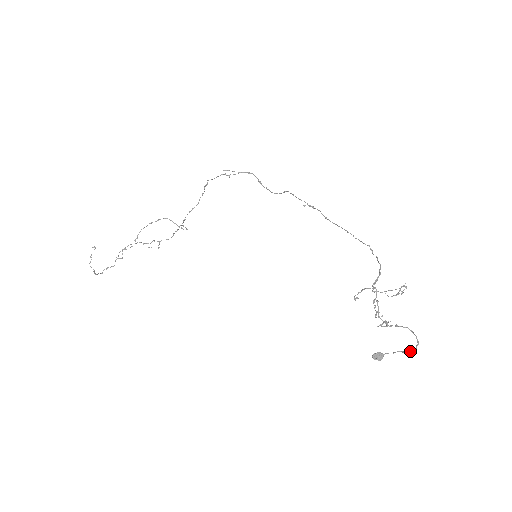
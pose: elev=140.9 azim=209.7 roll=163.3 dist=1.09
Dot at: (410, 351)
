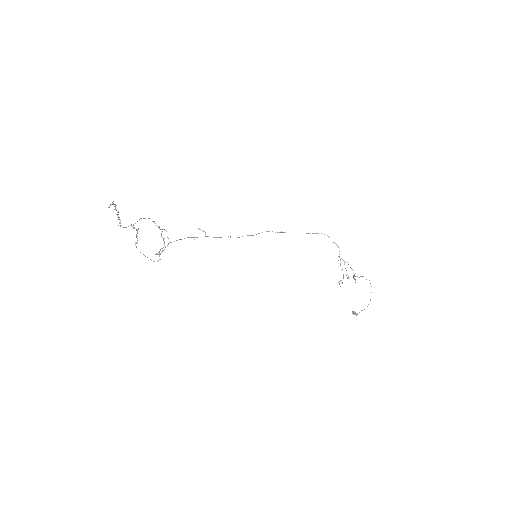
Dot at: occluded
